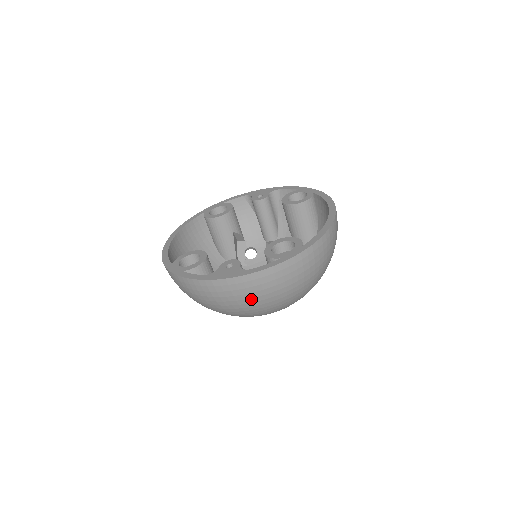
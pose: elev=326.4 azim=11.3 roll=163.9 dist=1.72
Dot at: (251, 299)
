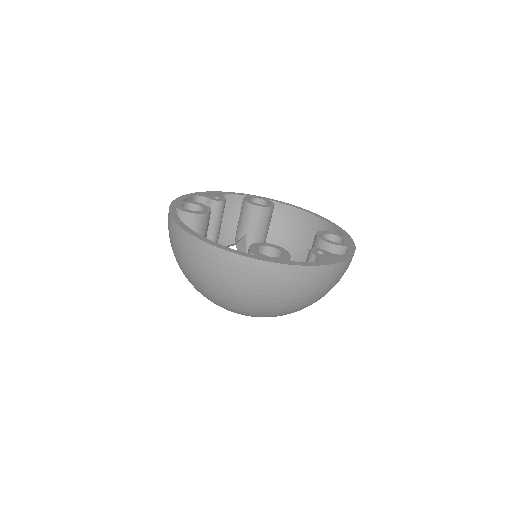
Dot at: (334, 285)
